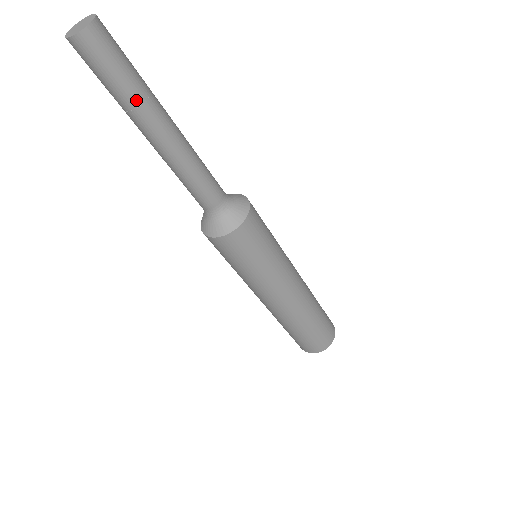
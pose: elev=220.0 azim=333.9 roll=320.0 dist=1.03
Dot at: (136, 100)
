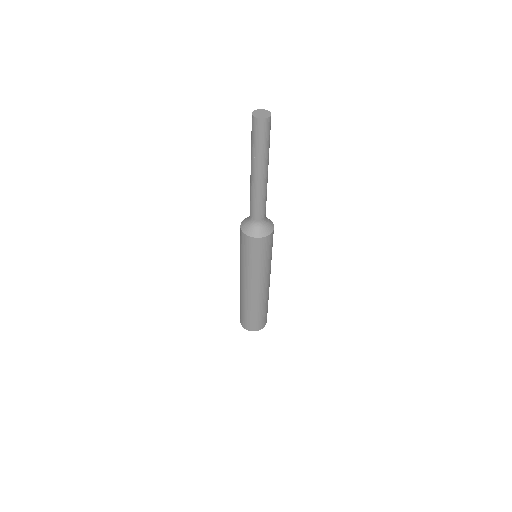
Dot at: (256, 155)
